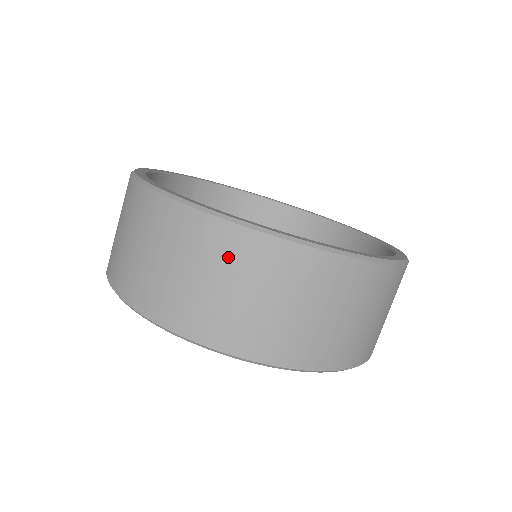
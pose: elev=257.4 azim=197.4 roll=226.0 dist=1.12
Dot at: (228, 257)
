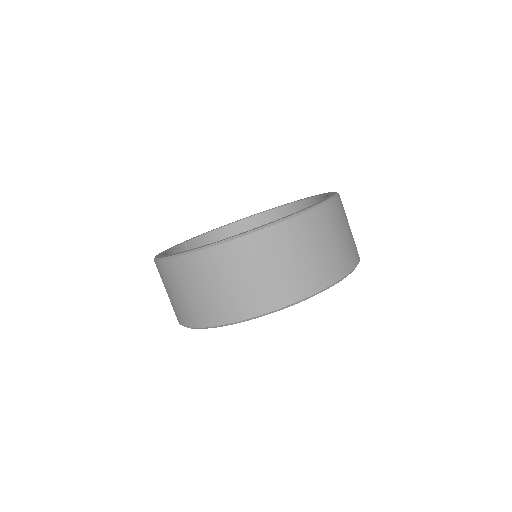
Dot at: (254, 255)
